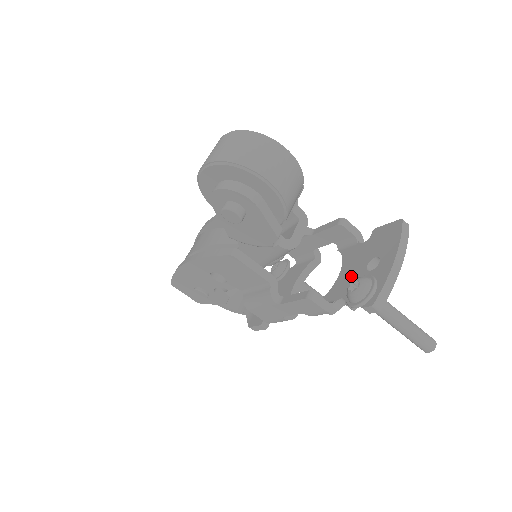
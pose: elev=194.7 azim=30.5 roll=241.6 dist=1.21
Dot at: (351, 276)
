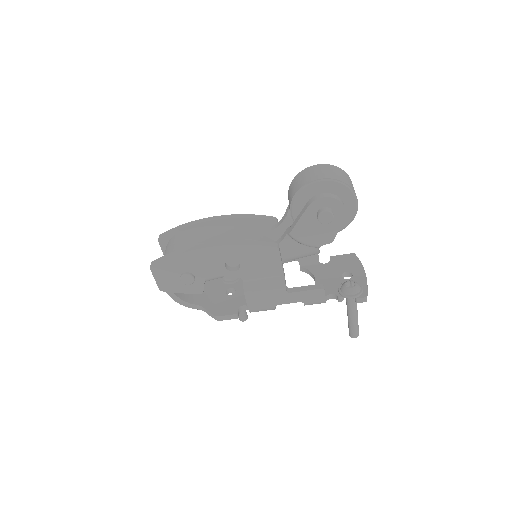
Dot at: (330, 281)
